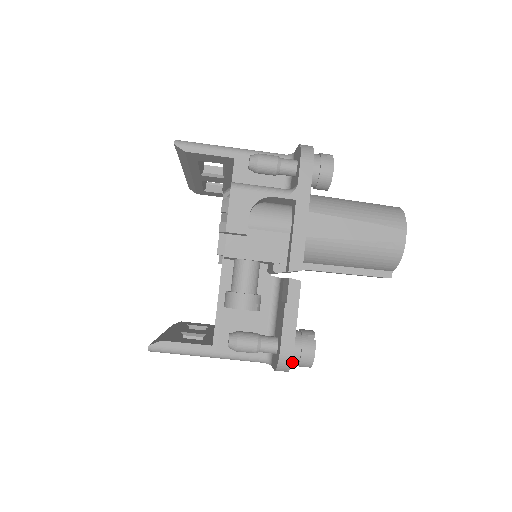
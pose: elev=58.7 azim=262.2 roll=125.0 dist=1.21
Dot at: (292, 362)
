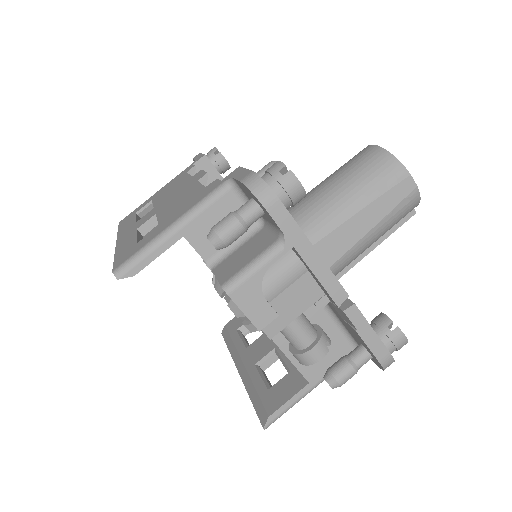
Dot at: occluded
